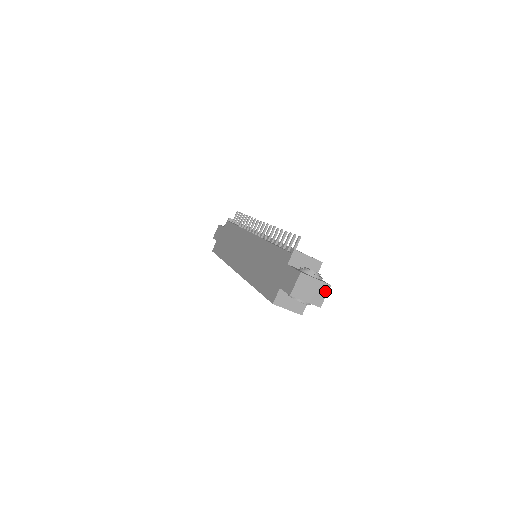
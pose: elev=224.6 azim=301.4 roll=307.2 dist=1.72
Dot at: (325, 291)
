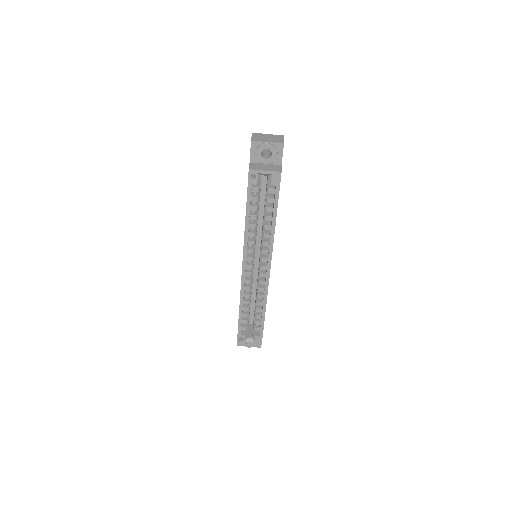
Dot at: (281, 138)
